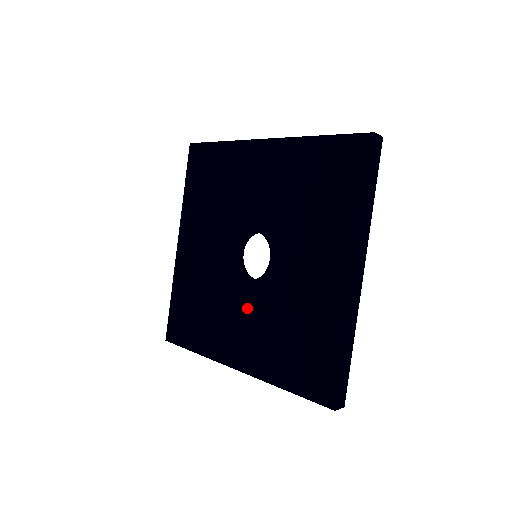
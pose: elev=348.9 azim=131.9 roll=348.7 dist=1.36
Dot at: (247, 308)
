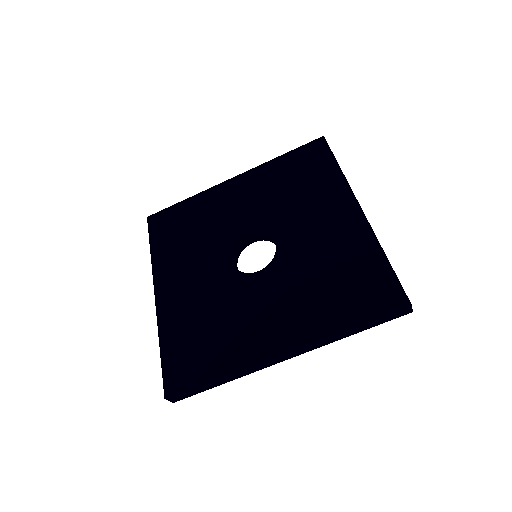
Dot at: (209, 274)
